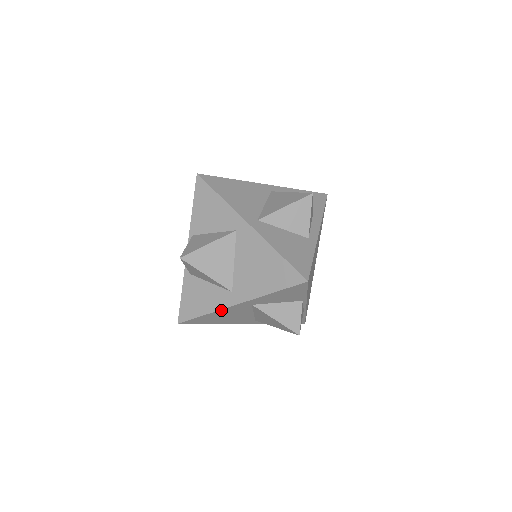
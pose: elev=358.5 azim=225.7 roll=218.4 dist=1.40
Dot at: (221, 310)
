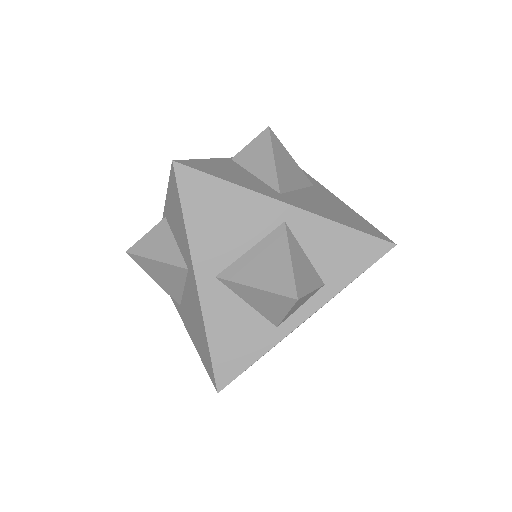
Dot at: occluded
